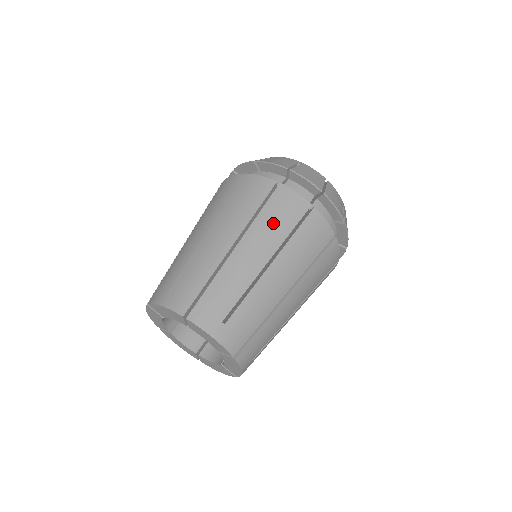
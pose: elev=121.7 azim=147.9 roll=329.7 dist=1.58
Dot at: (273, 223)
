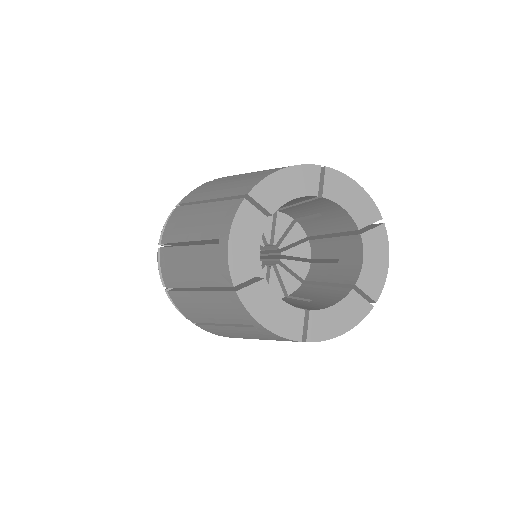
Dot at: occluded
